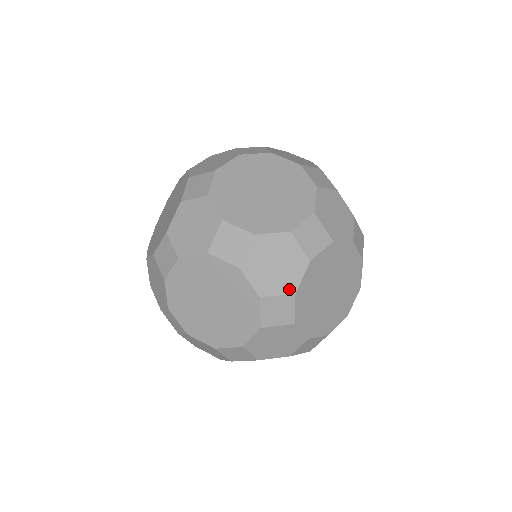
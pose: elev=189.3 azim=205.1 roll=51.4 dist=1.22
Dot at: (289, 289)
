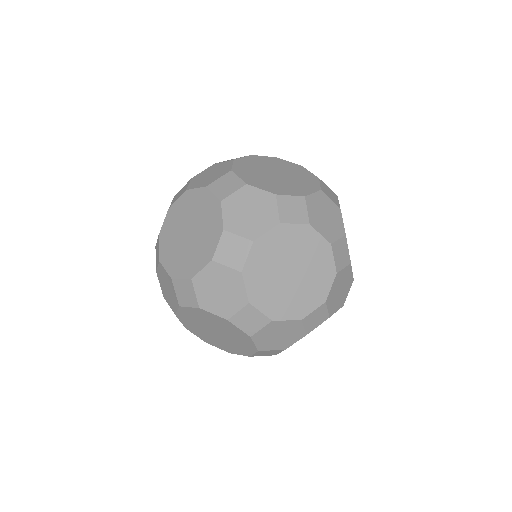
Dot at: (341, 232)
